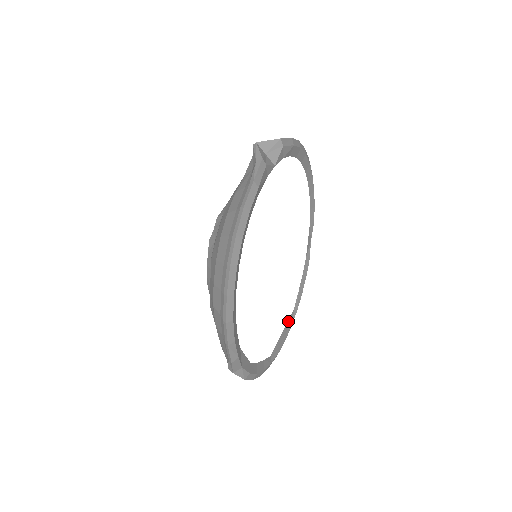
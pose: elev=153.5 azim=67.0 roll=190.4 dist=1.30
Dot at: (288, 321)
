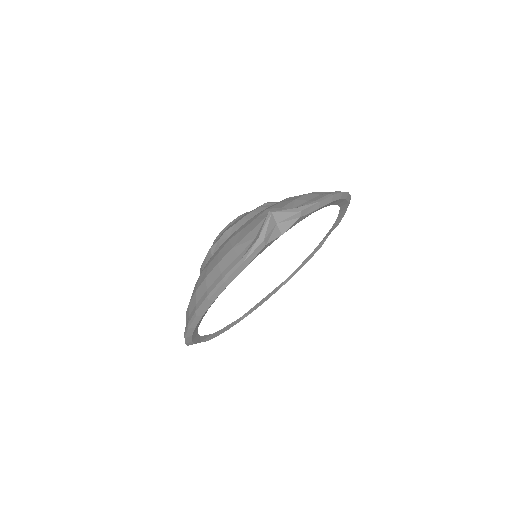
Dot at: (274, 289)
